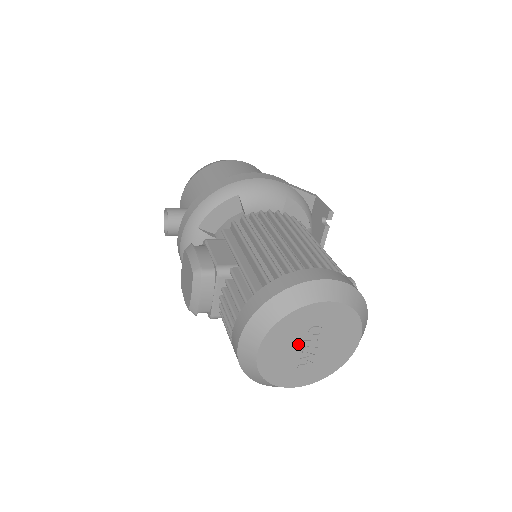
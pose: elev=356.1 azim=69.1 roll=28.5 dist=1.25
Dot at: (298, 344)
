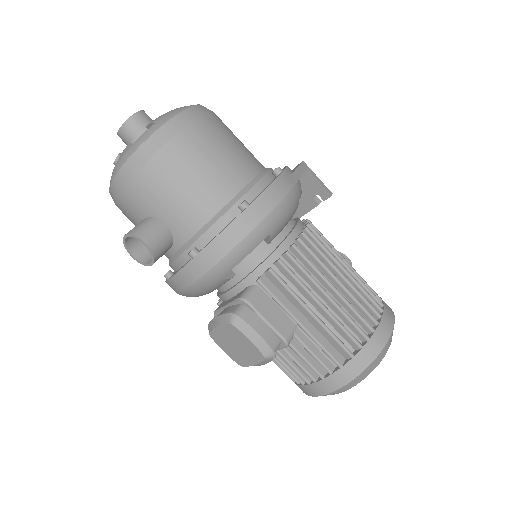
Dot at: occluded
